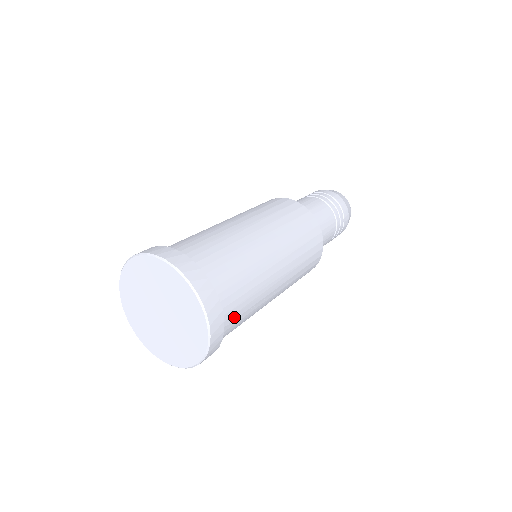
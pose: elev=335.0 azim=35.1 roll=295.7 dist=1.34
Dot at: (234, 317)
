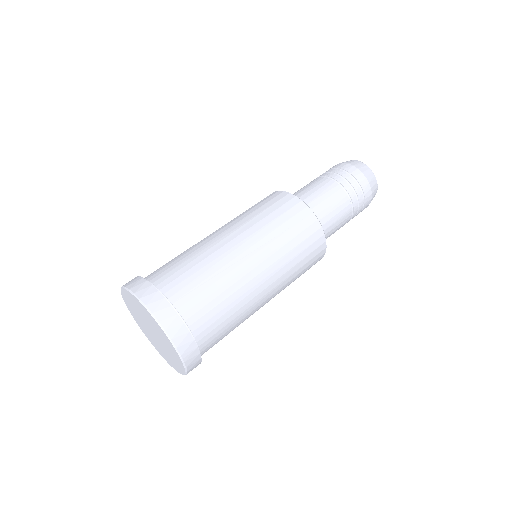
Dot at: occluded
